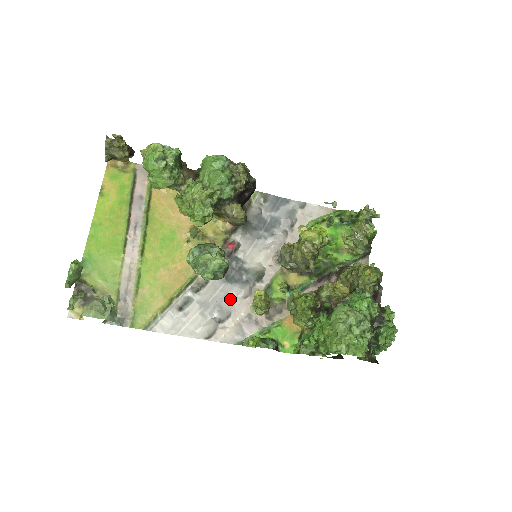
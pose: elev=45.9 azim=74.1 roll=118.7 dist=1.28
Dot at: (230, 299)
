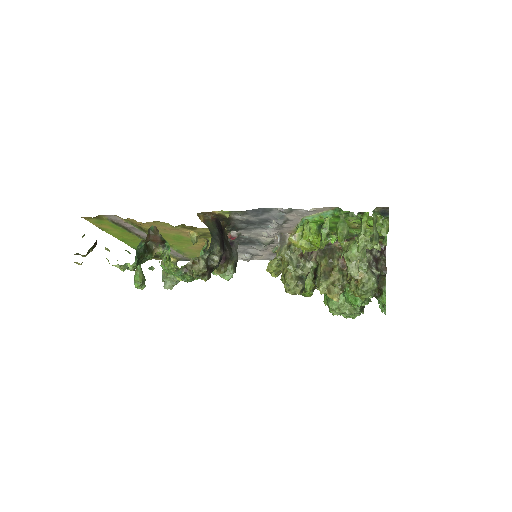
Dot at: (253, 249)
